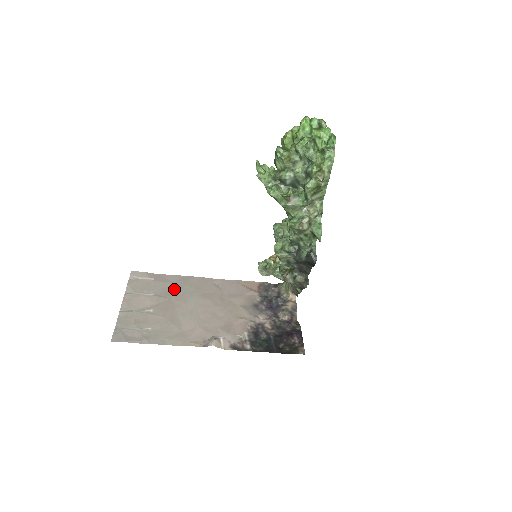
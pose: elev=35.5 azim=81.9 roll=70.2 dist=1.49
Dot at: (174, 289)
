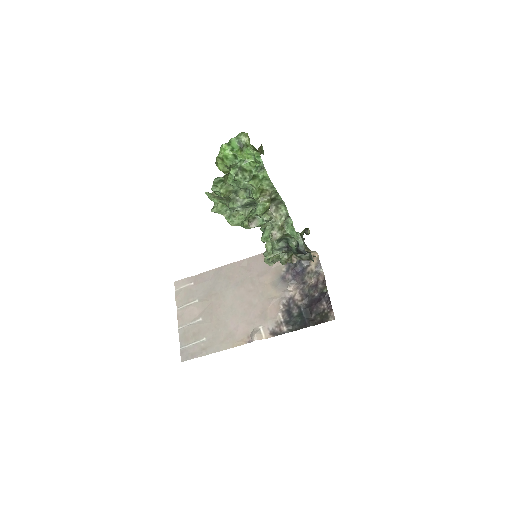
Dot at: (212, 288)
